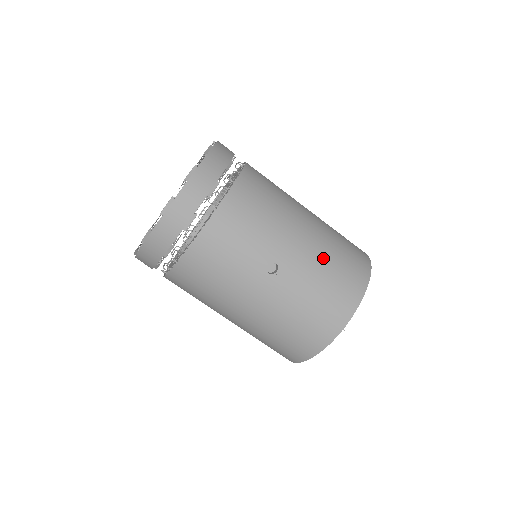
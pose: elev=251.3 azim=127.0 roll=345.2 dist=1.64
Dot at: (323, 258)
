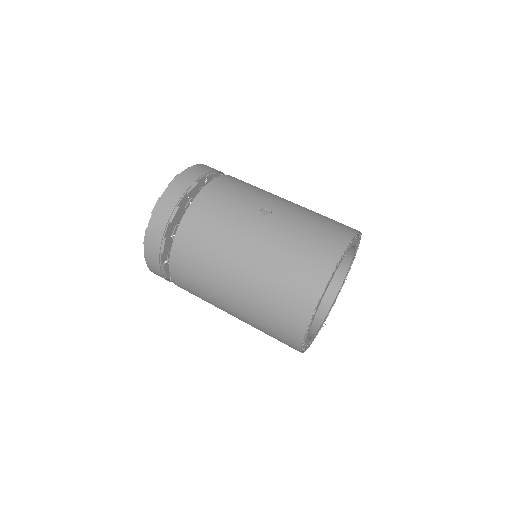
Dot at: (310, 212)
